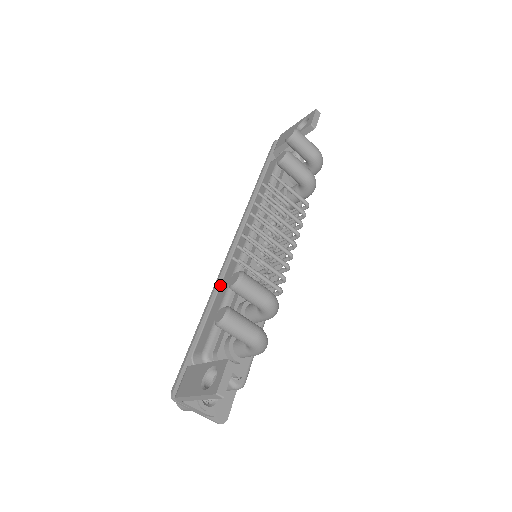
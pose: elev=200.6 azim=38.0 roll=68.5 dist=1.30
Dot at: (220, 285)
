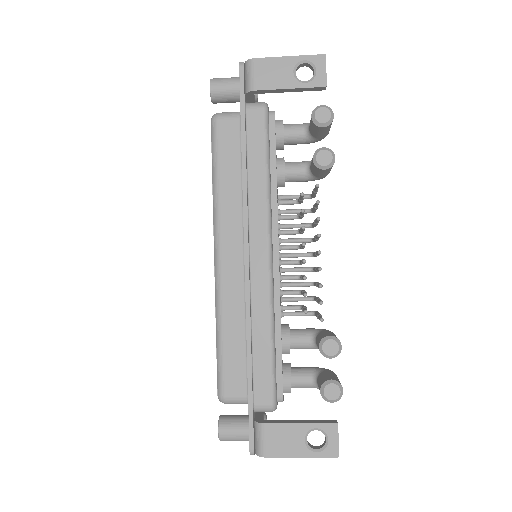
Dot at: (251, 316)
